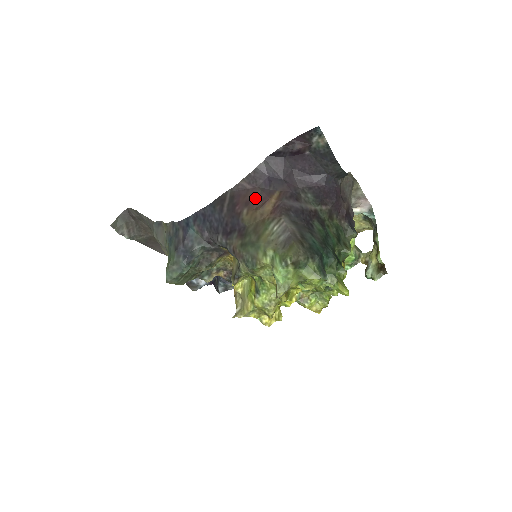
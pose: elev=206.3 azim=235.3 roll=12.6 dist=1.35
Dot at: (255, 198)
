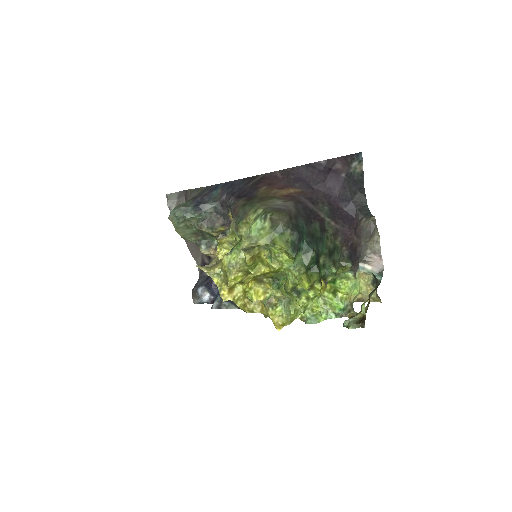
Dot at: (279, 183)
